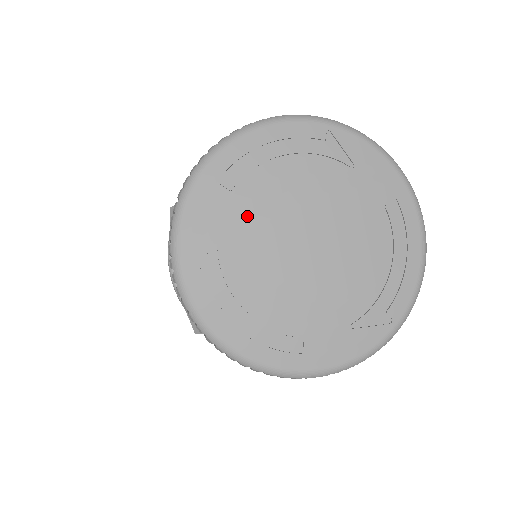
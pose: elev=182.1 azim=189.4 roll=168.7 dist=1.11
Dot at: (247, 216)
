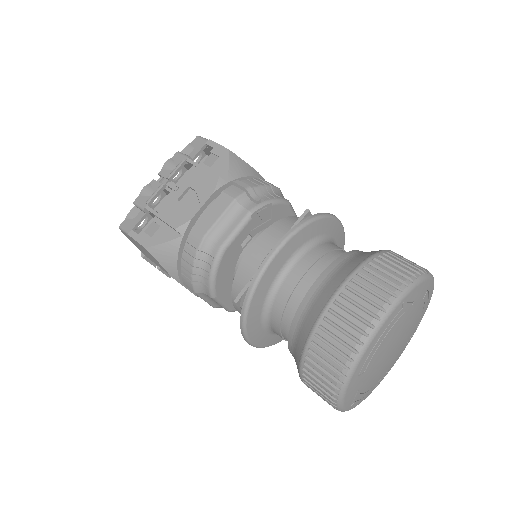
Dot at: (372, 370)
